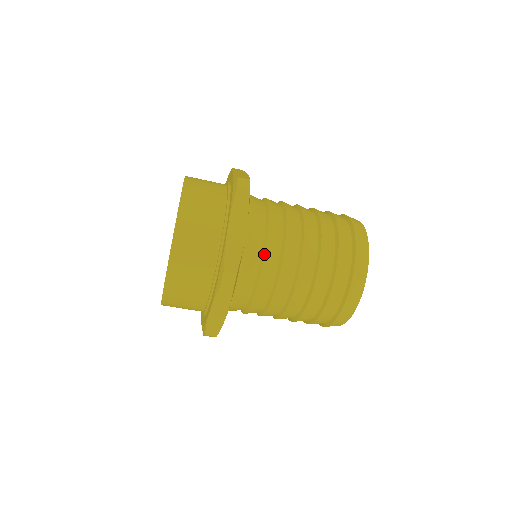
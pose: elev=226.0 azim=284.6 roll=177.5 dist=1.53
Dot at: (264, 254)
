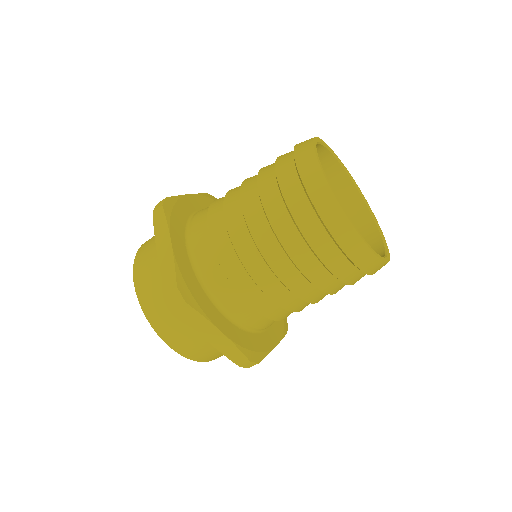
Dot at: (212, 249)
